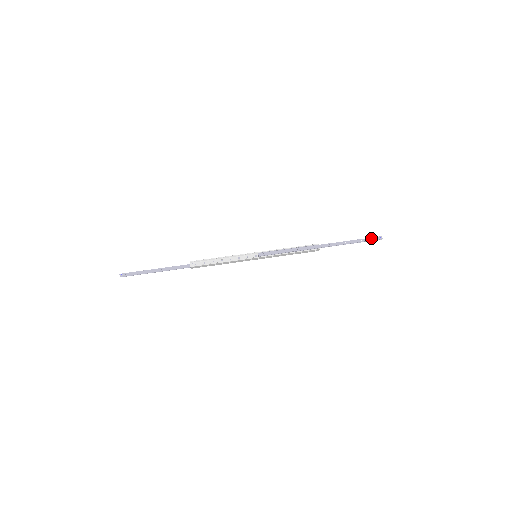
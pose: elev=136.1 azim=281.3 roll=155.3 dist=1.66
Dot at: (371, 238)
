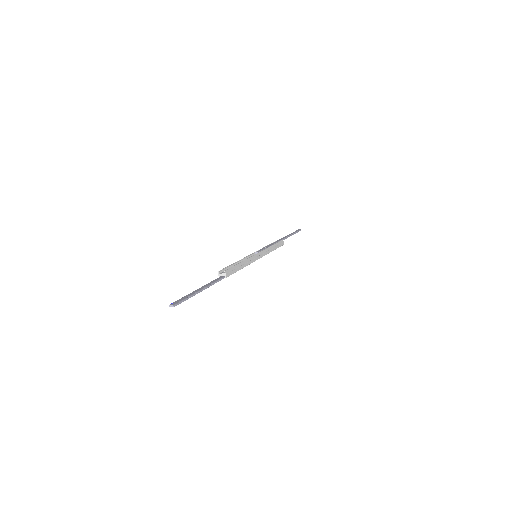
Dot at: (296, 231)
